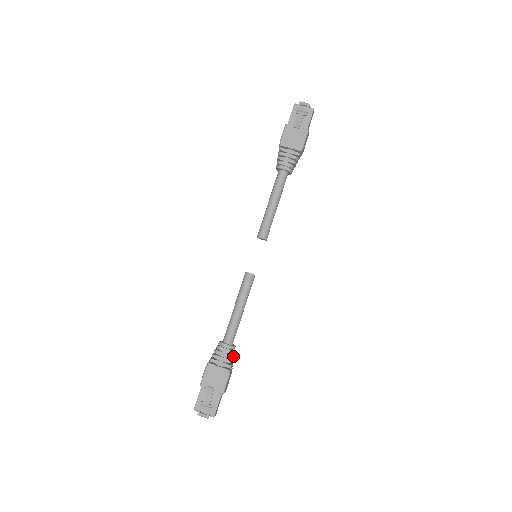
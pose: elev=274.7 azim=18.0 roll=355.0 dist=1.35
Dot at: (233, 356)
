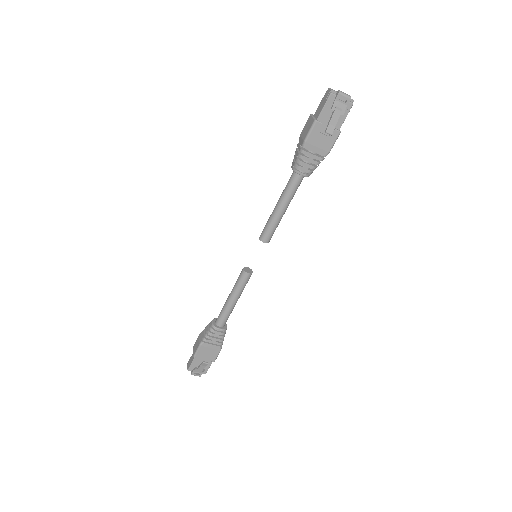
Dot at: occluded
